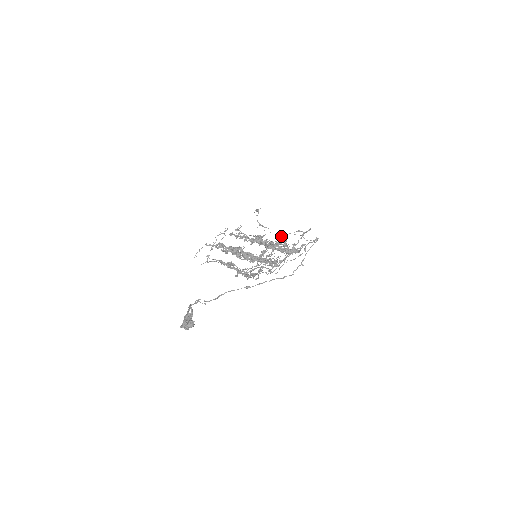
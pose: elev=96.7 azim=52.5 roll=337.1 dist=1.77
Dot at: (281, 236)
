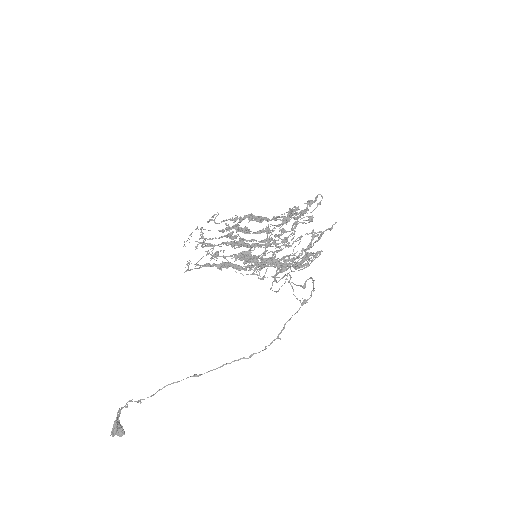
Dot at: occluded
